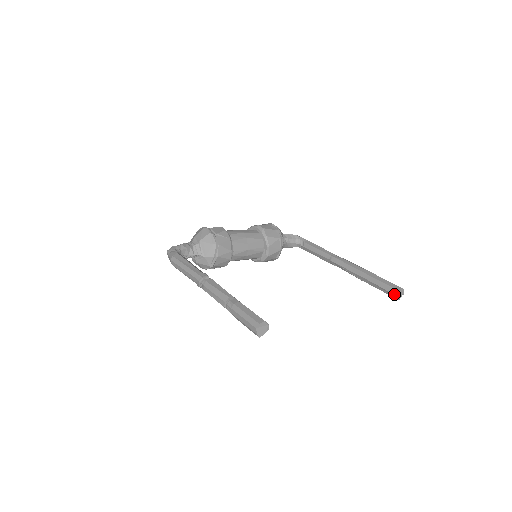
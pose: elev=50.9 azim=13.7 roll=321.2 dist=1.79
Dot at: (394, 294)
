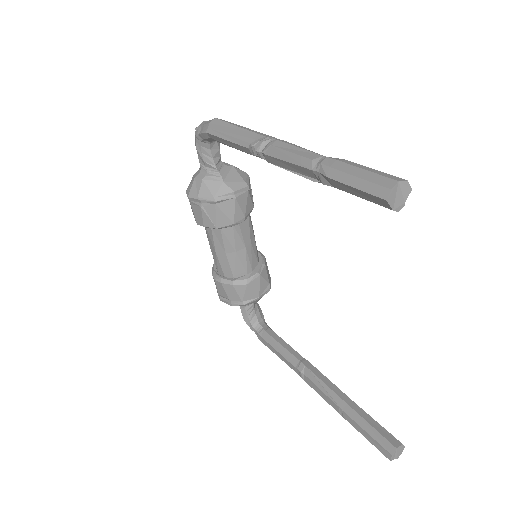
Dot at: (393, 444)
